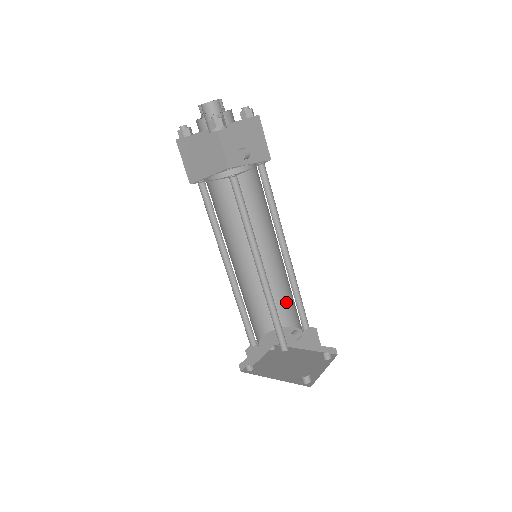
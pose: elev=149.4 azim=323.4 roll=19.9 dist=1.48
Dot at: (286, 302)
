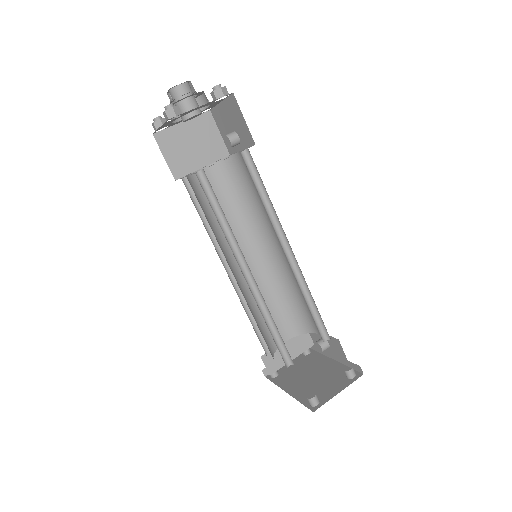
Dot at: (306, 306)
